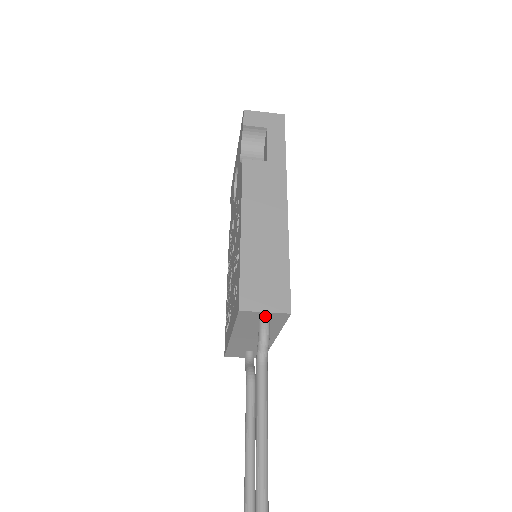
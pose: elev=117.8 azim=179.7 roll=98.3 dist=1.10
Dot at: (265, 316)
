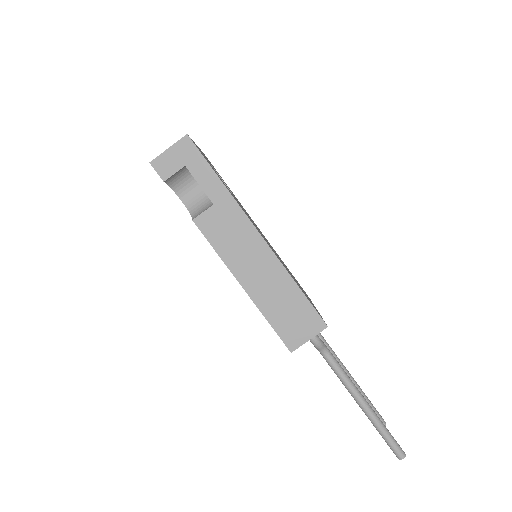
Dot at: occluded
